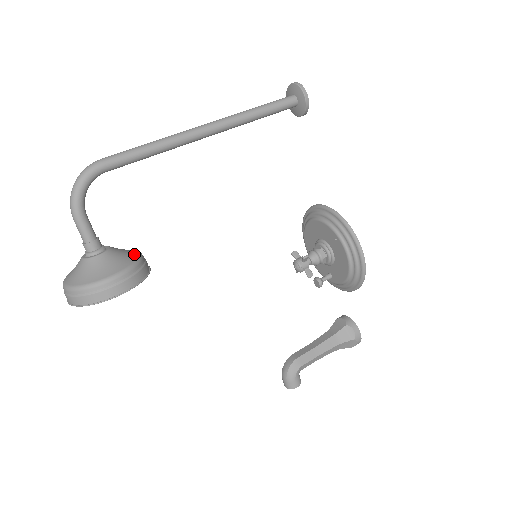
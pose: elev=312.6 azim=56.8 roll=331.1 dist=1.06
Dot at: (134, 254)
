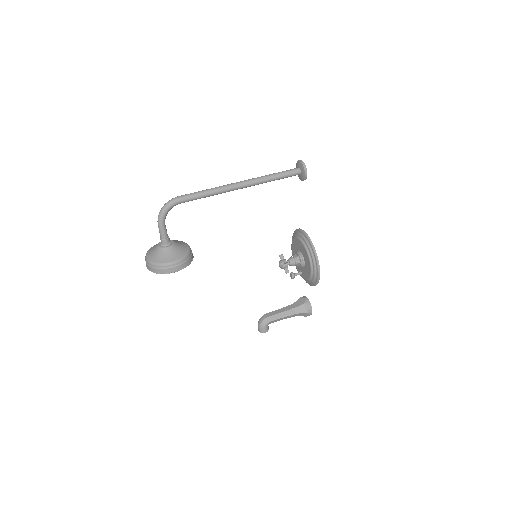
Dot at: (186, 248)
